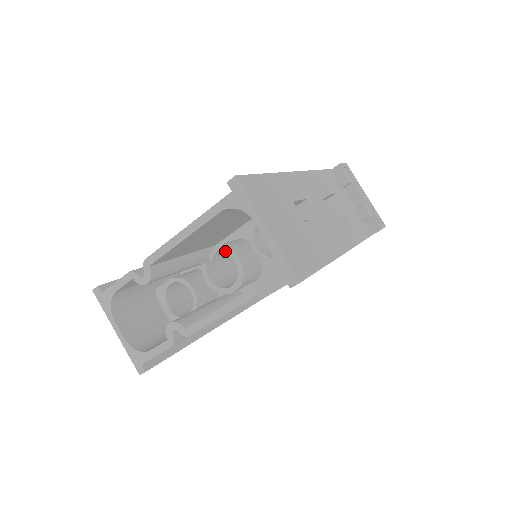
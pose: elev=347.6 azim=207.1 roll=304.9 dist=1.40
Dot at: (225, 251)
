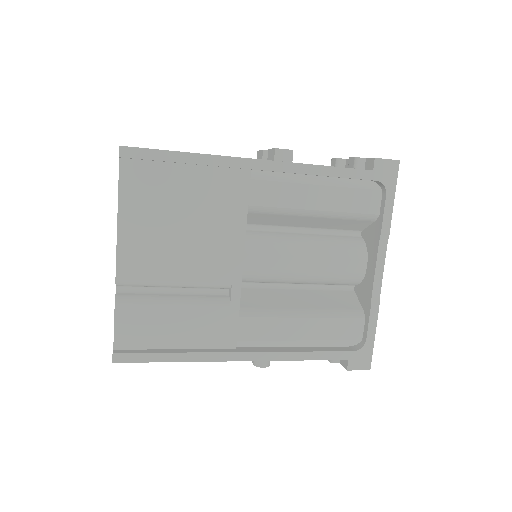
Dot at: occluded
